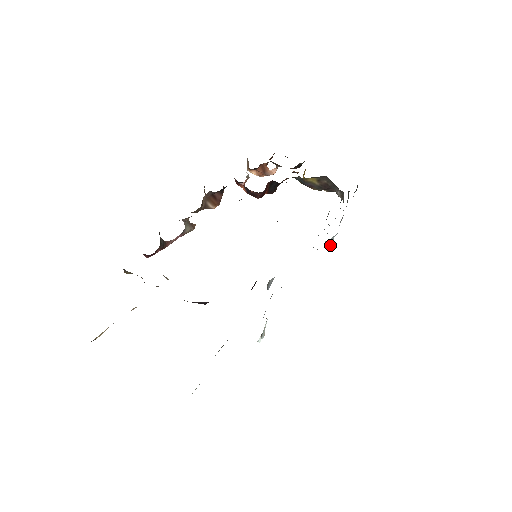
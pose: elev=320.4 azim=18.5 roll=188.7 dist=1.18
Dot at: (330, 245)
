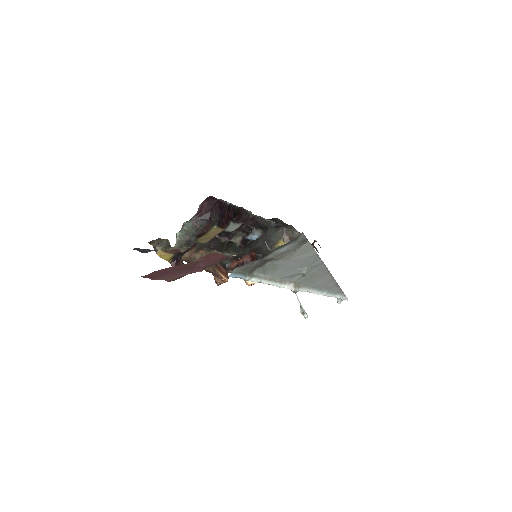
Dot at: occluded
